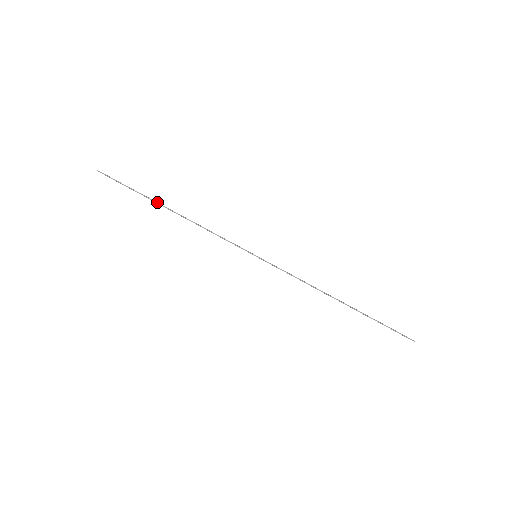
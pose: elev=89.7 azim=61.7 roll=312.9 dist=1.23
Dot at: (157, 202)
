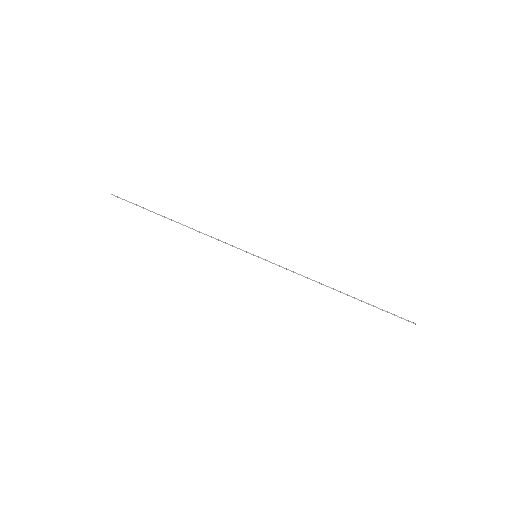
Dot at: (164, 216)
